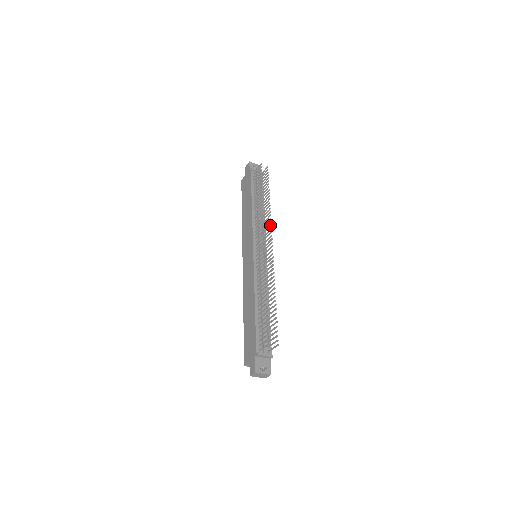
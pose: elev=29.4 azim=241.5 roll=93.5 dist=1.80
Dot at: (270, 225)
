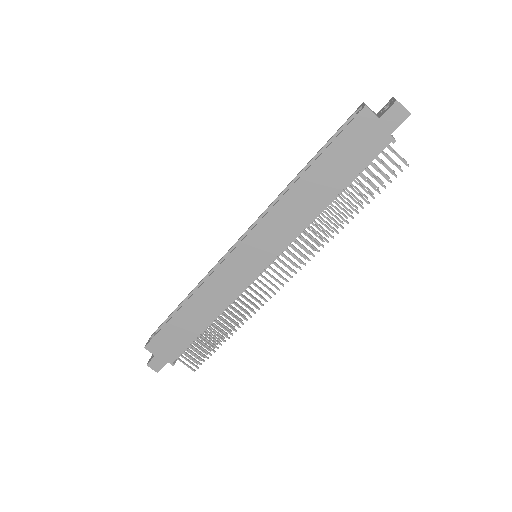
Dot at: (309, 254)
